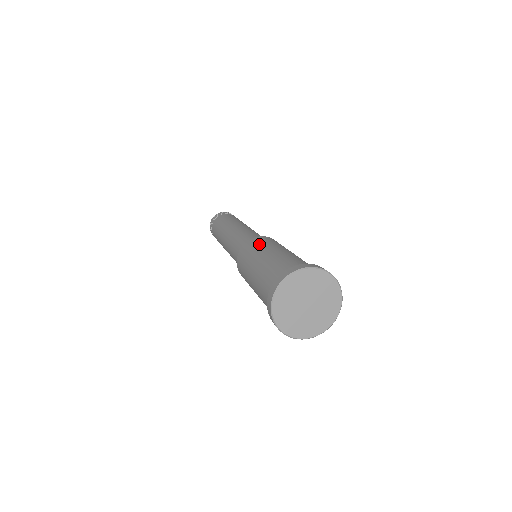
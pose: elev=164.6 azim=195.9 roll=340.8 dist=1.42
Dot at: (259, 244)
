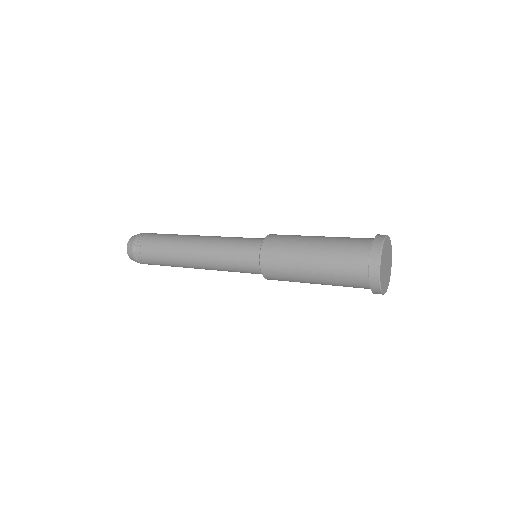
Dot at: occluded
